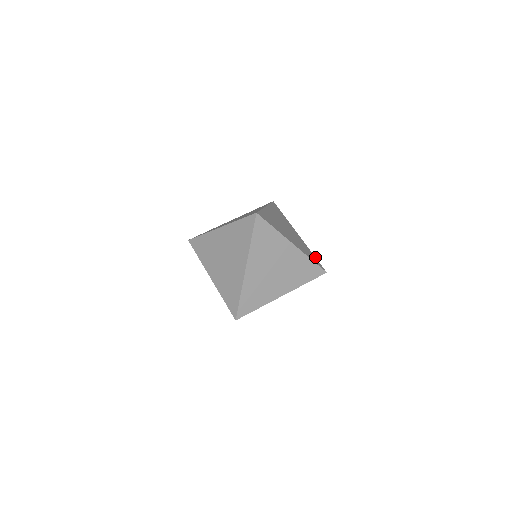
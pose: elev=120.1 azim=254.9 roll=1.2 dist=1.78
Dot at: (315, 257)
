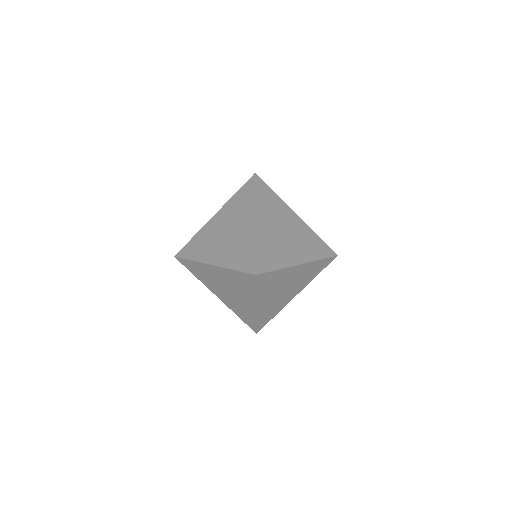
Dot at: (322, 240)
